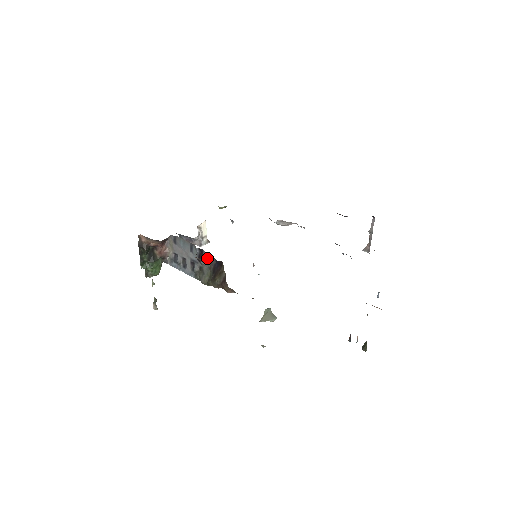
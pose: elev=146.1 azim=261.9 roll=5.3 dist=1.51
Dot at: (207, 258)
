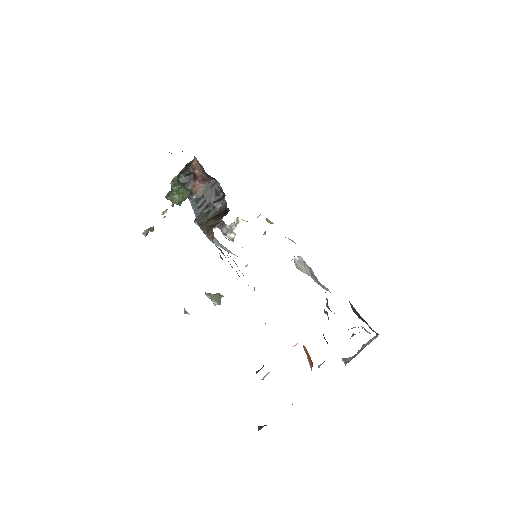
Dot at: (221, 204)
